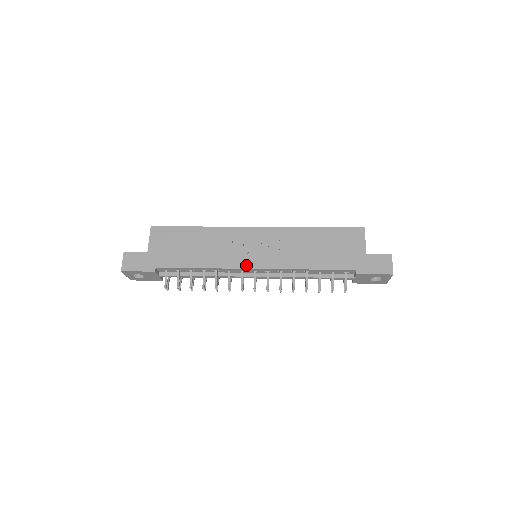
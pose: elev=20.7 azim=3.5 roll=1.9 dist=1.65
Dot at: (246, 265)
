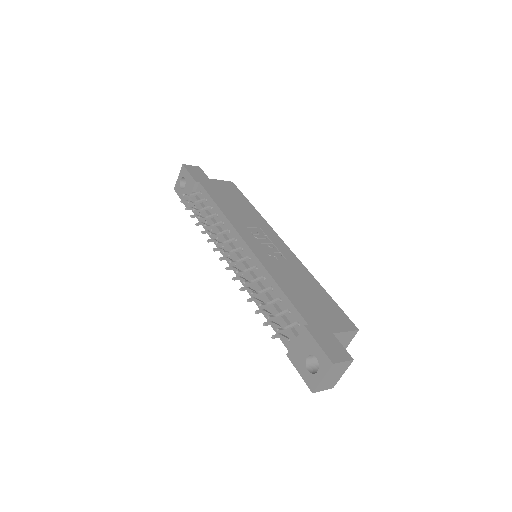
Dot at: (244, 236)
